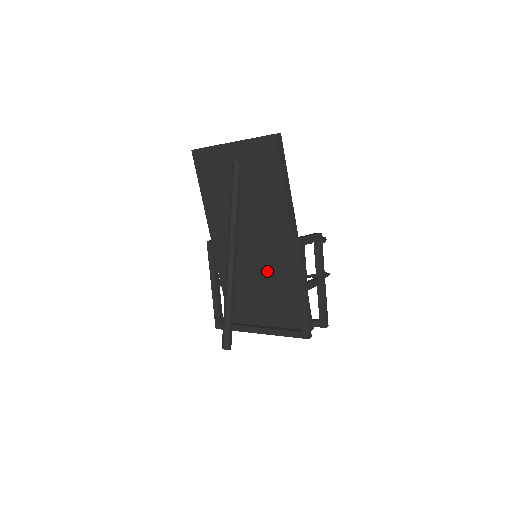
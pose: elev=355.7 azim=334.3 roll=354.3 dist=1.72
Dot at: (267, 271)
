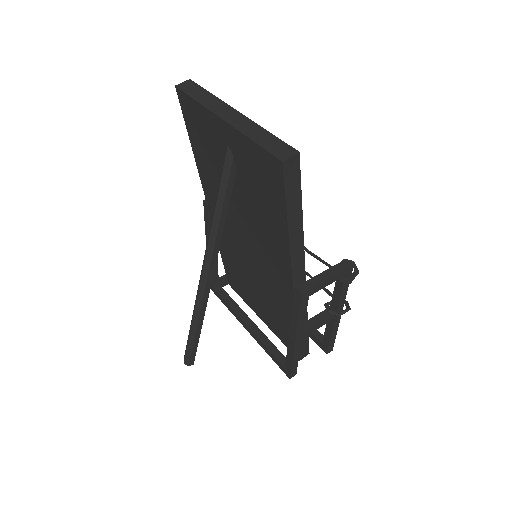
Dot at: (263, 284)
